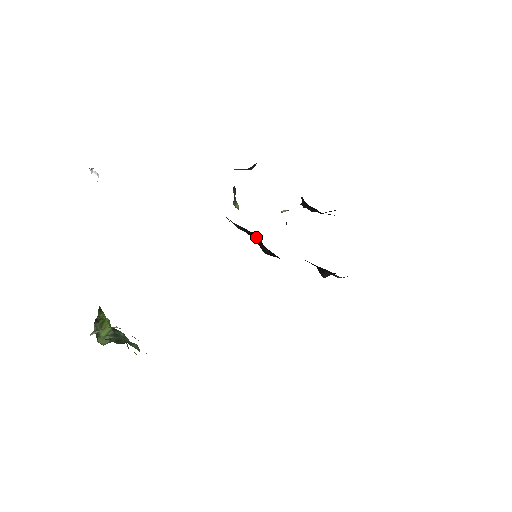
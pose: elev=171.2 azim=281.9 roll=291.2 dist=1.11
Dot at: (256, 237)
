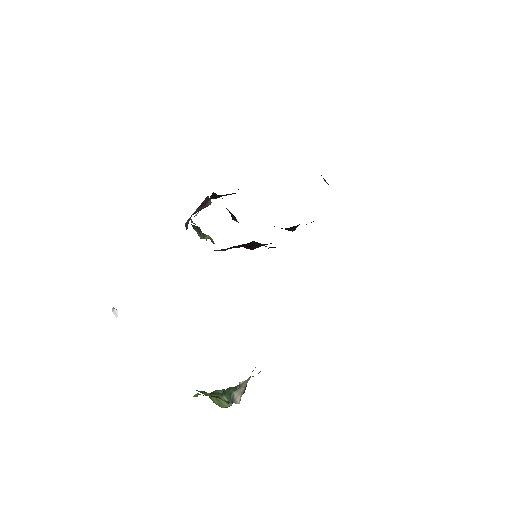
Dot at: (249, 244)
